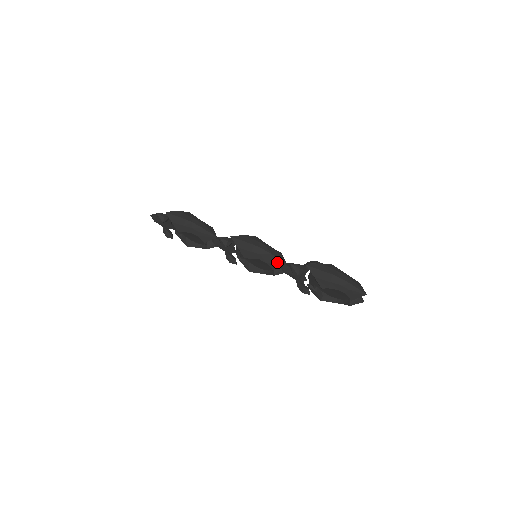
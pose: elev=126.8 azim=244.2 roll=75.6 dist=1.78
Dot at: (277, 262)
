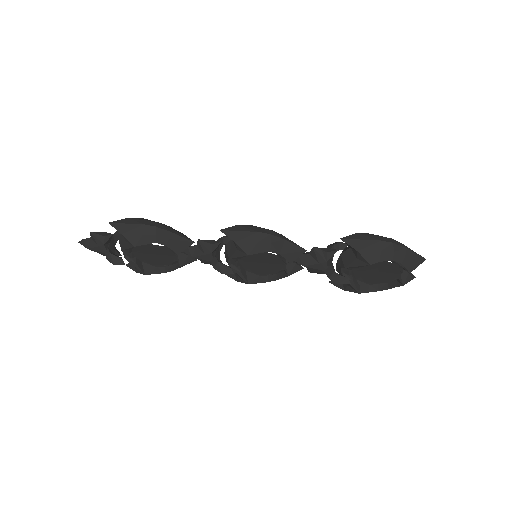
Dot at: (294, 250)
